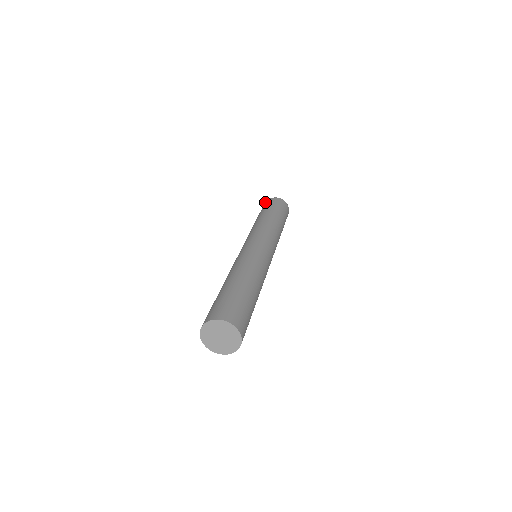
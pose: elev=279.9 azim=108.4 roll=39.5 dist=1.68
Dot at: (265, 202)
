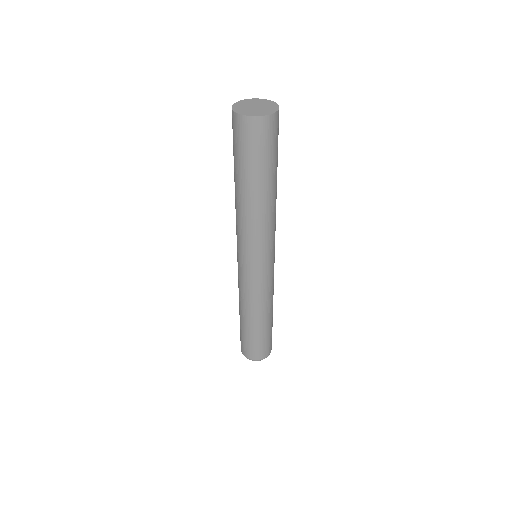
Dot at: occluded
